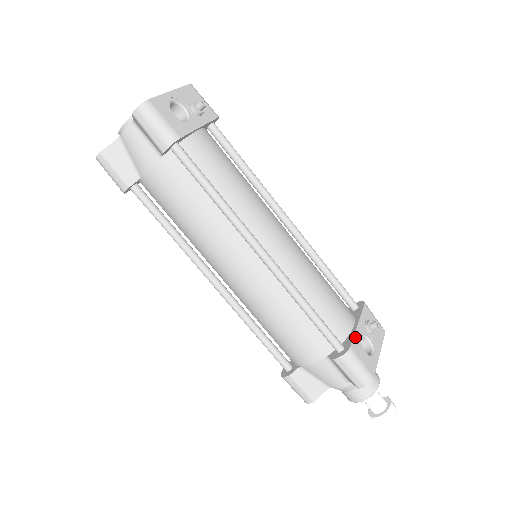
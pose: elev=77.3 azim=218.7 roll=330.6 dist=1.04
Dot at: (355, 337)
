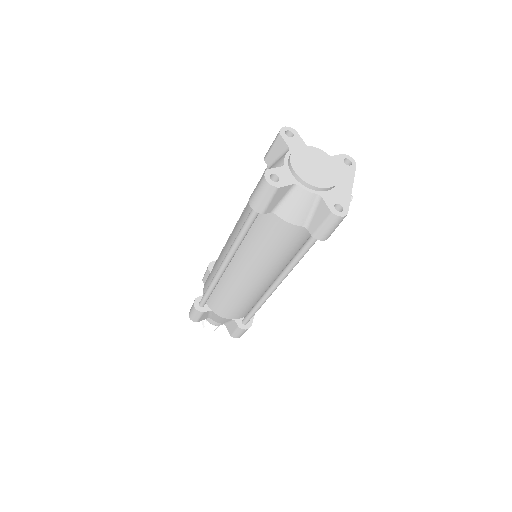
Dot at: occluded
